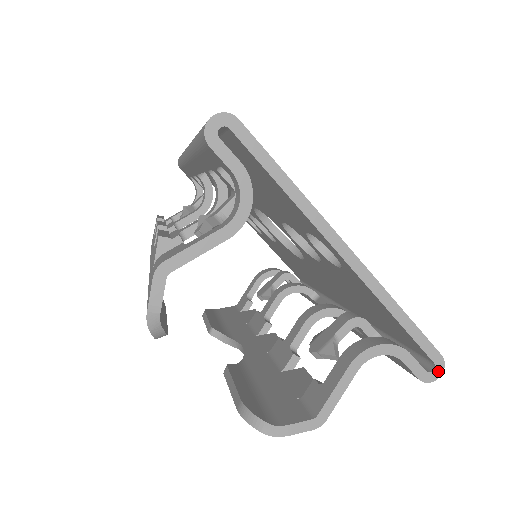
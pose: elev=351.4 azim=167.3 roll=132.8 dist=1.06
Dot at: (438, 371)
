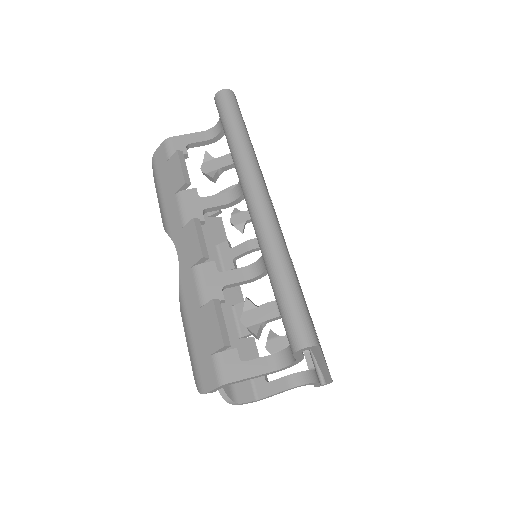
Dot at: (326, 384)
